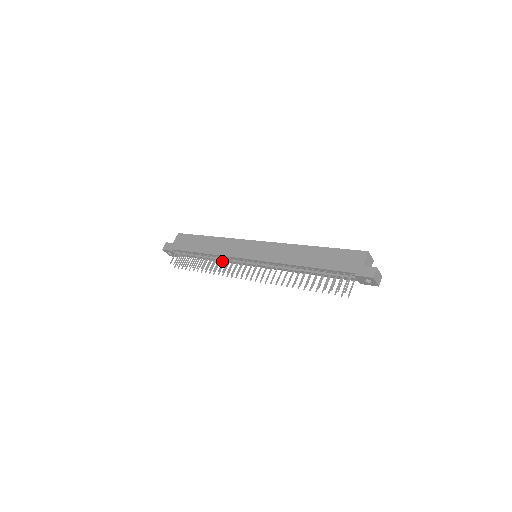
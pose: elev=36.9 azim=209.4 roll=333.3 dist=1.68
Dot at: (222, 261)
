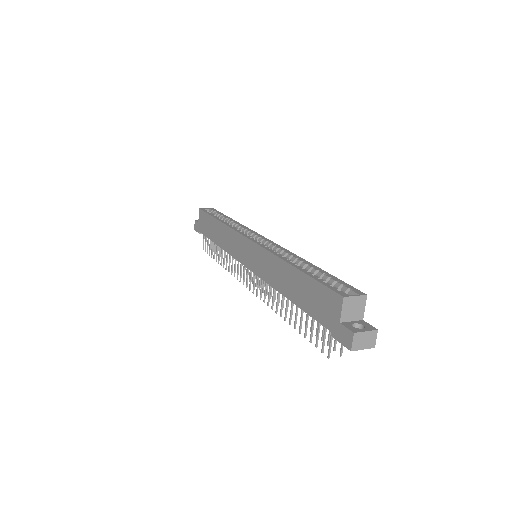
Dot at: occluded
